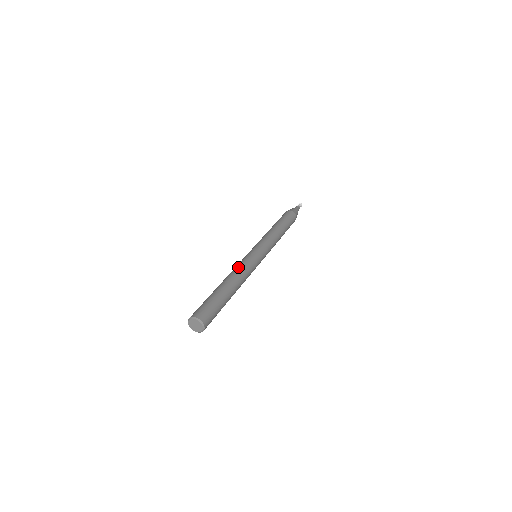
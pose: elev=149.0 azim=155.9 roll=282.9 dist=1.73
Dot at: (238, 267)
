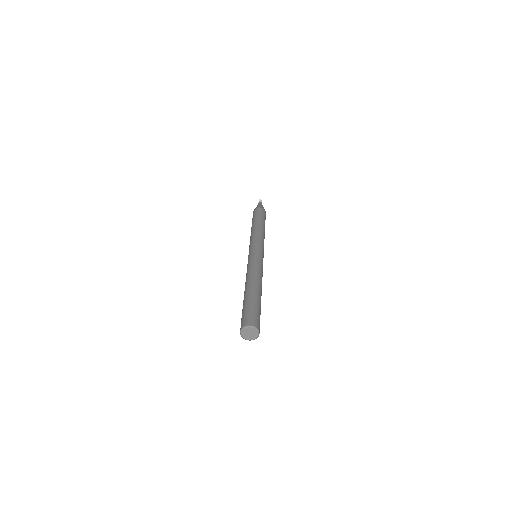
Dot at: (249, 271)
